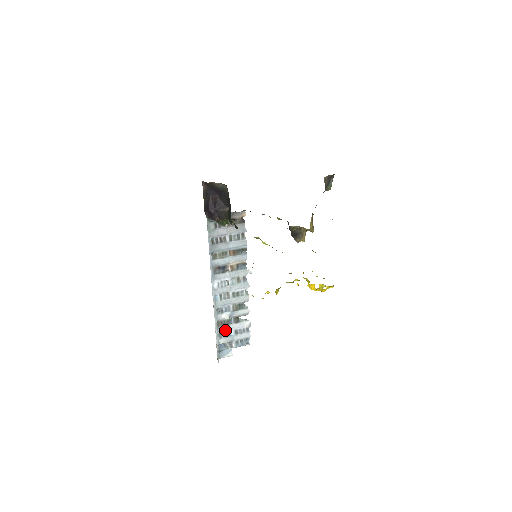
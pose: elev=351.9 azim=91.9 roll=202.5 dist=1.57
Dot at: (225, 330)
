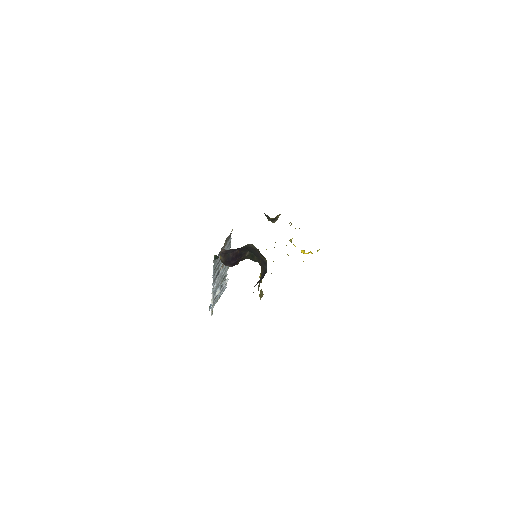
Dot at: (216, 298)
